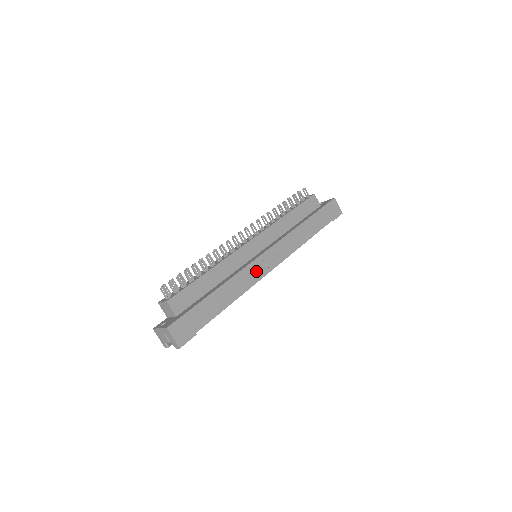
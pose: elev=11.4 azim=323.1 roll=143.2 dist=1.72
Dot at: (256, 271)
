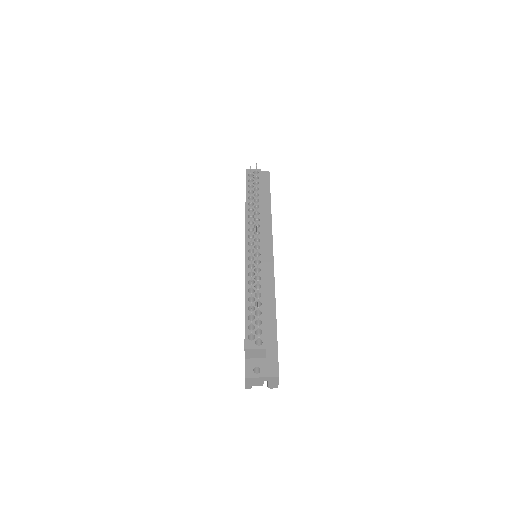
Dot at: occluded
